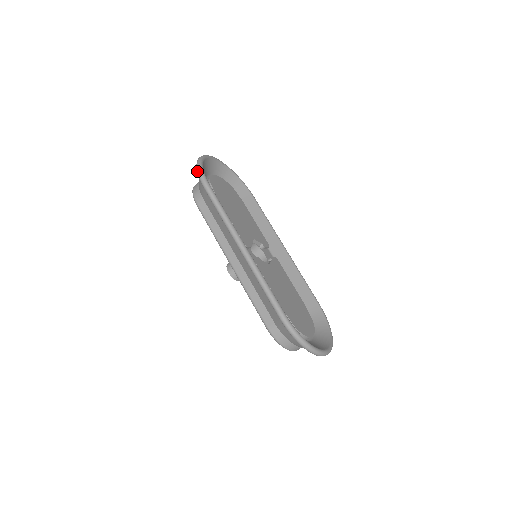
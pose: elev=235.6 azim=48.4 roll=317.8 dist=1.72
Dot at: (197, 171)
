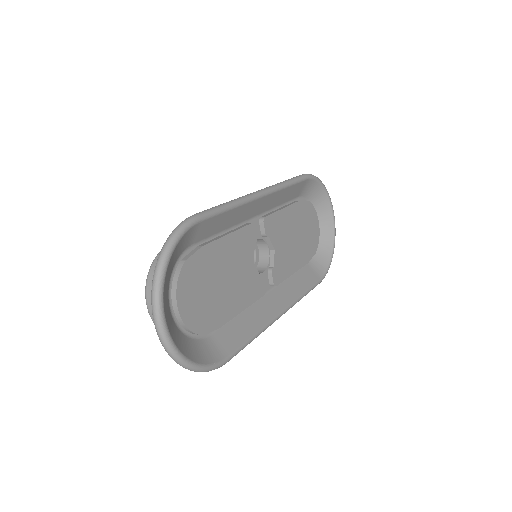
Dot at: occluded
